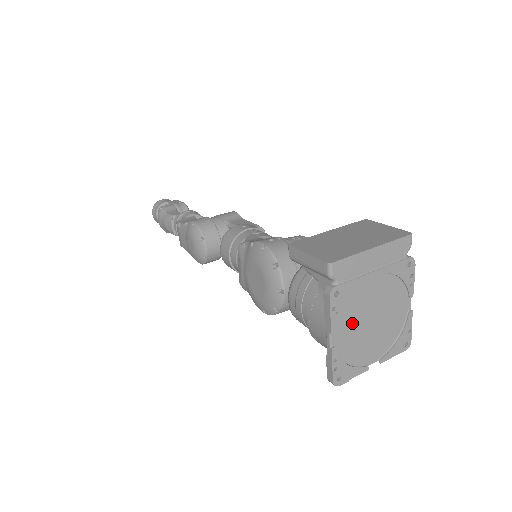
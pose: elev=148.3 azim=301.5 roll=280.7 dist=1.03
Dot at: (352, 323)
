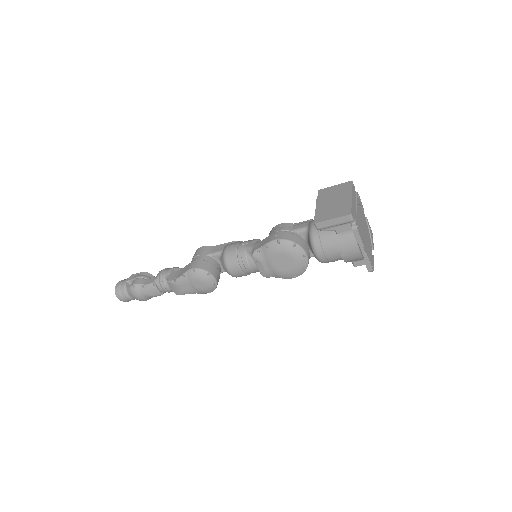
Dot at: (363, 237)
